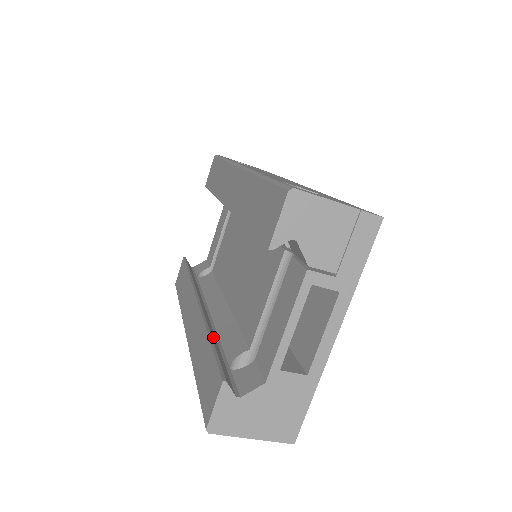
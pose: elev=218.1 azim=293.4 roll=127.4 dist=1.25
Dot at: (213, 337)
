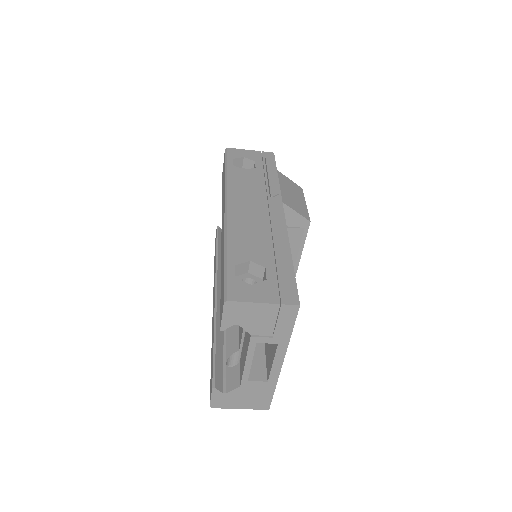
Dot at: (219, 336)
